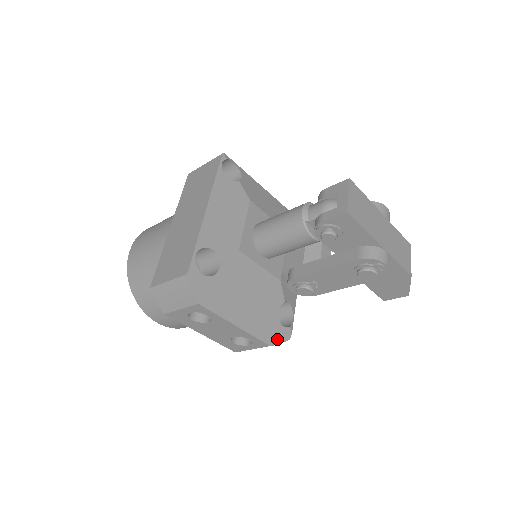
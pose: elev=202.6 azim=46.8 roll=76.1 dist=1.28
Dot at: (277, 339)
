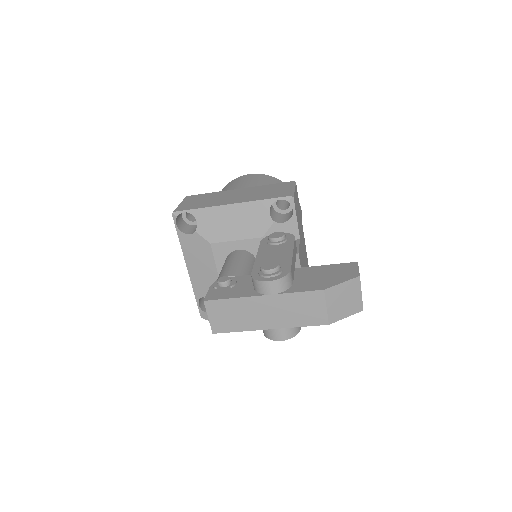
Dot at: occluded
